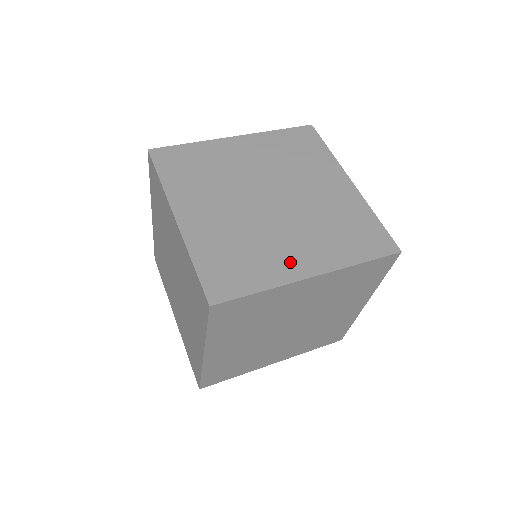
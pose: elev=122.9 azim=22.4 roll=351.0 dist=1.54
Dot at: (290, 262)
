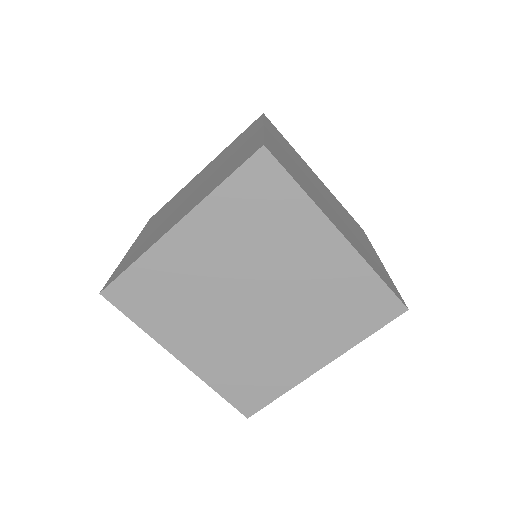
Dot at: (328, 213)
